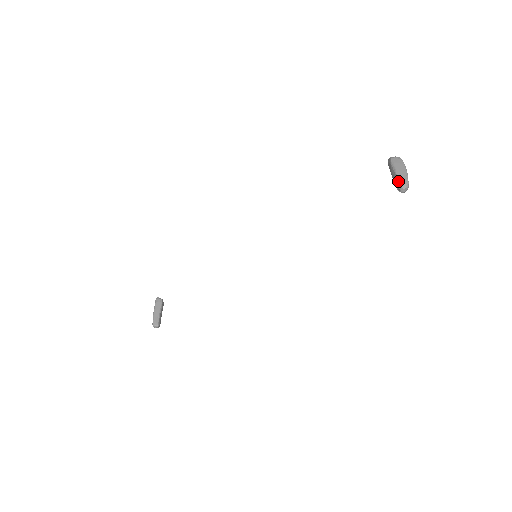
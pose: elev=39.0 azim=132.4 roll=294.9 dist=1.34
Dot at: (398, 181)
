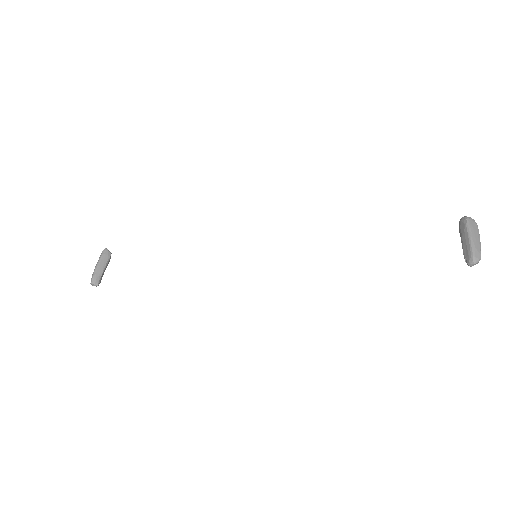
Dot at: (471, 251)
